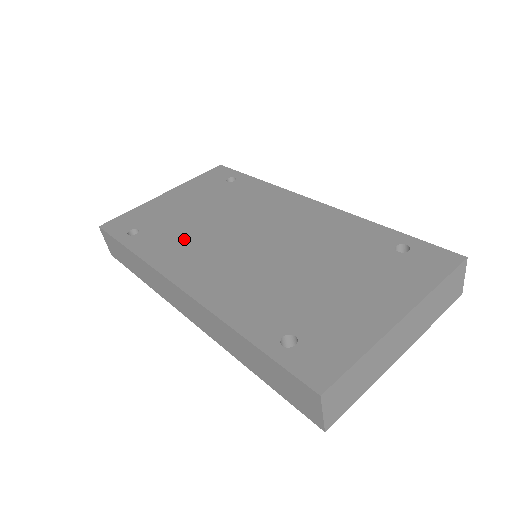
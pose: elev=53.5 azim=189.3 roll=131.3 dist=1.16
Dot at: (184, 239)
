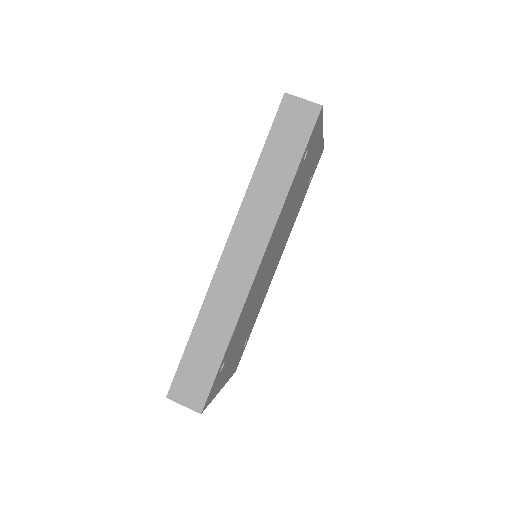
Dot at: occluded
